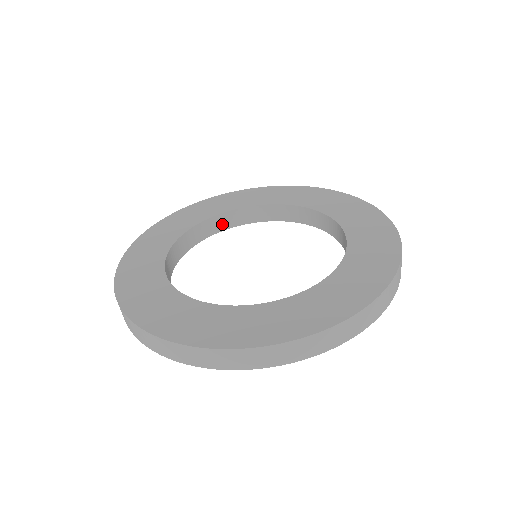
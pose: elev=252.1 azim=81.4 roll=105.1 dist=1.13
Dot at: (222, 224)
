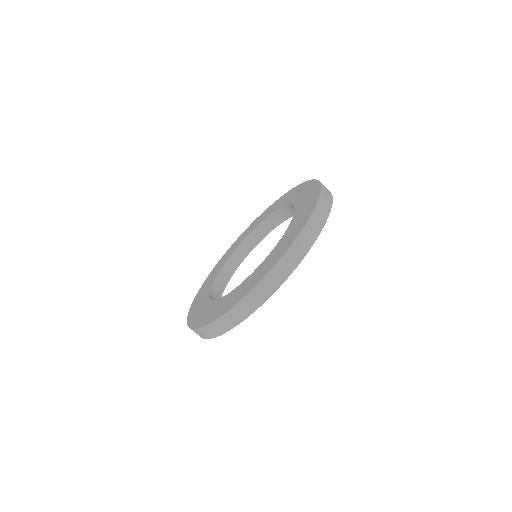
Dot at: (273, 223)
